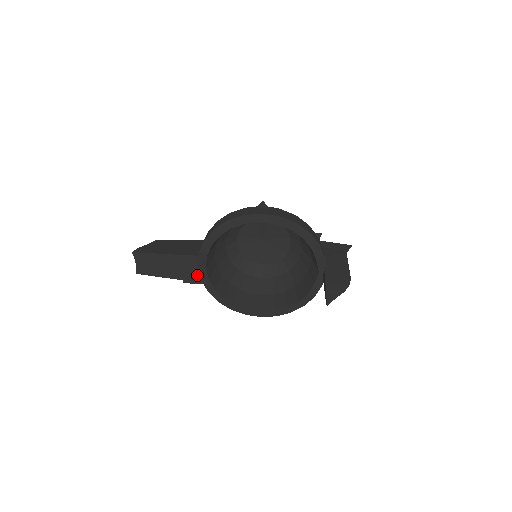
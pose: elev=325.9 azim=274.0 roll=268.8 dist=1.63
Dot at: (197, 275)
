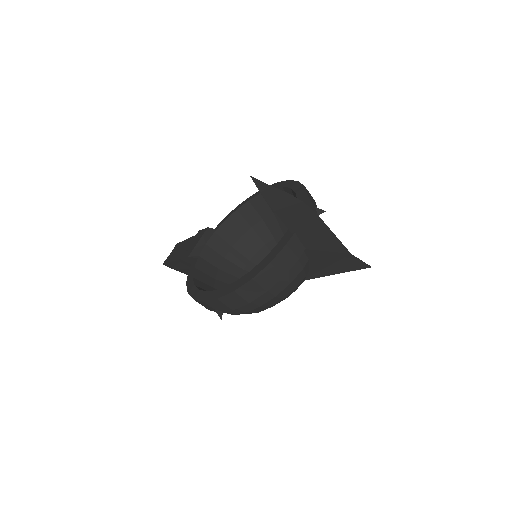
Dot at: (194, 247)
